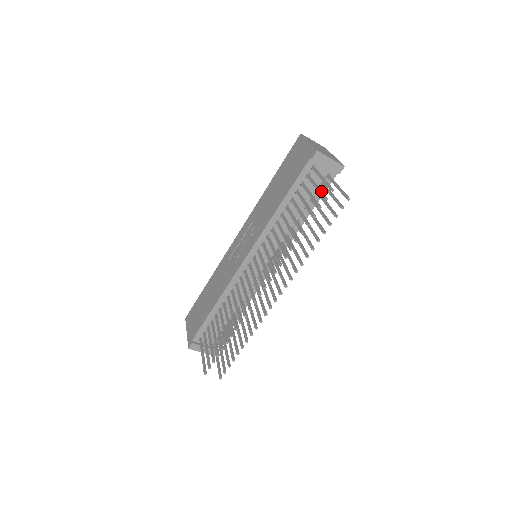
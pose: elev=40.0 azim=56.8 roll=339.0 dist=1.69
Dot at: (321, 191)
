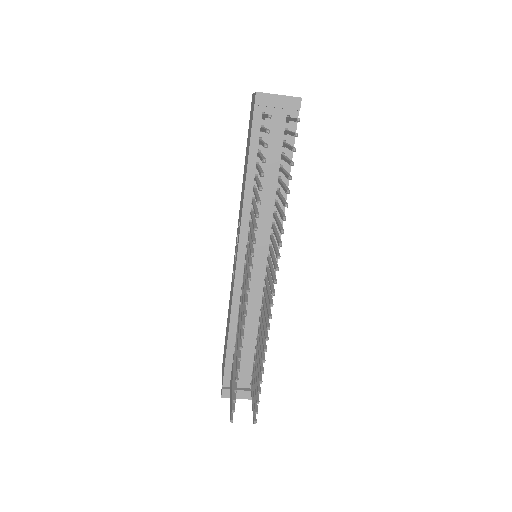
Dot at: occluded
